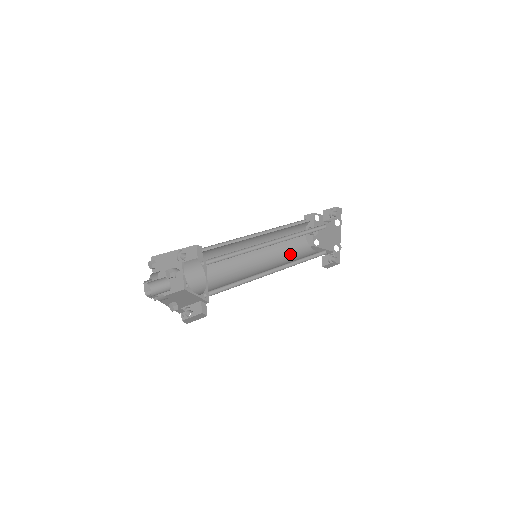
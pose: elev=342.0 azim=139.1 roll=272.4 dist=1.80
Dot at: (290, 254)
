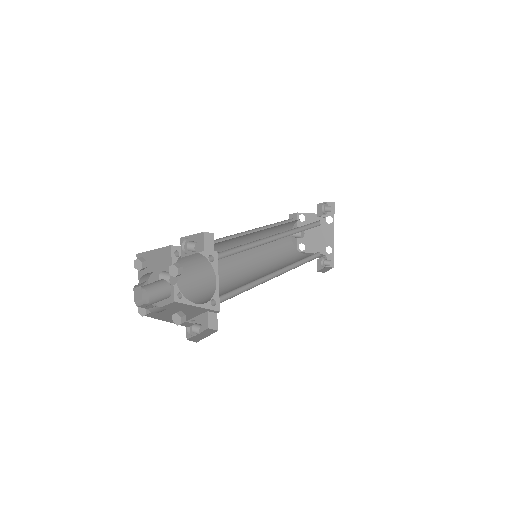
Dot at: (282, 258)
